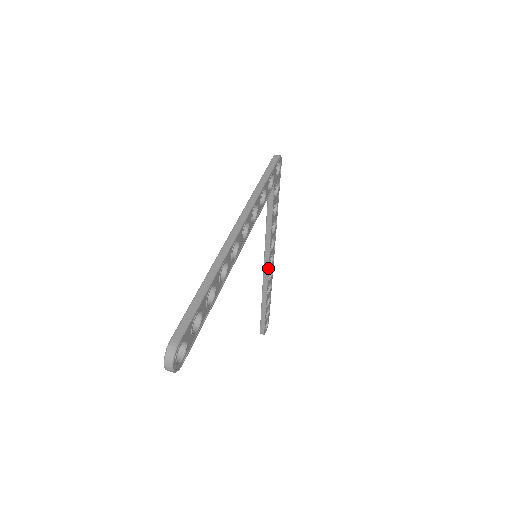
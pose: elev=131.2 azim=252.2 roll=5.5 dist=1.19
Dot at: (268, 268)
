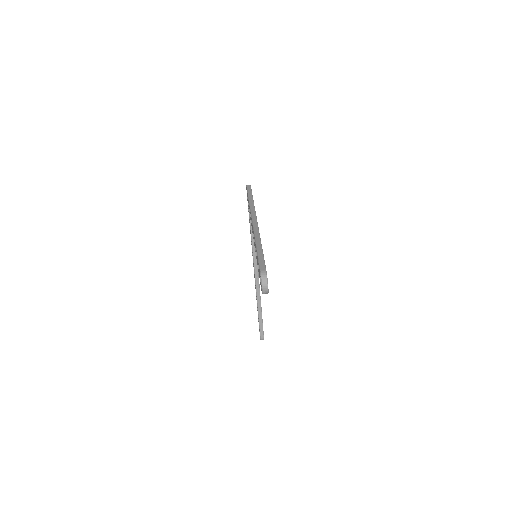
Dot at: (258, 275)
